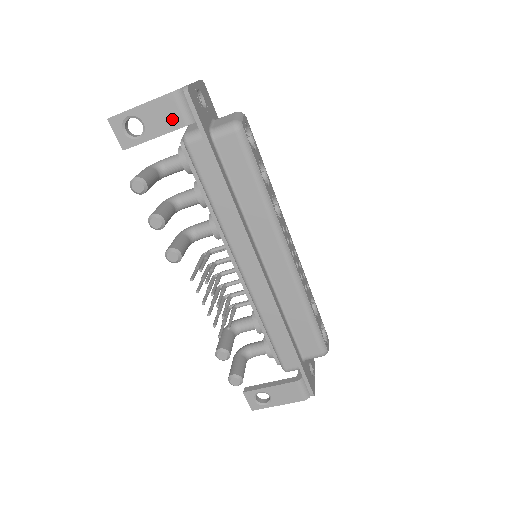
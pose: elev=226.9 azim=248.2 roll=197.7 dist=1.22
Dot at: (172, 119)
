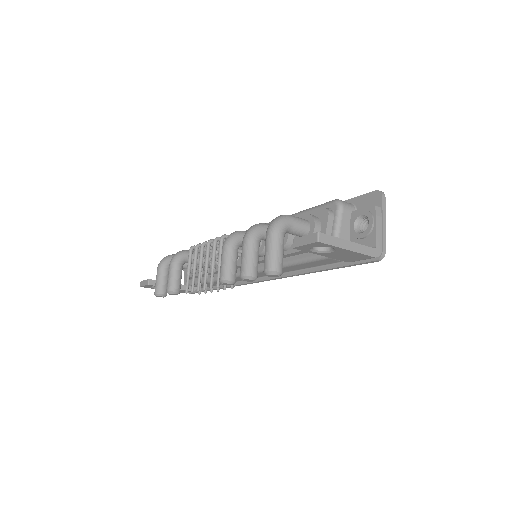
Dot at: (349, 259)
